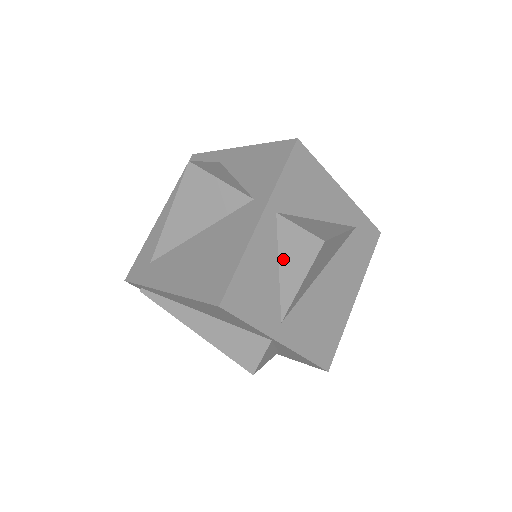
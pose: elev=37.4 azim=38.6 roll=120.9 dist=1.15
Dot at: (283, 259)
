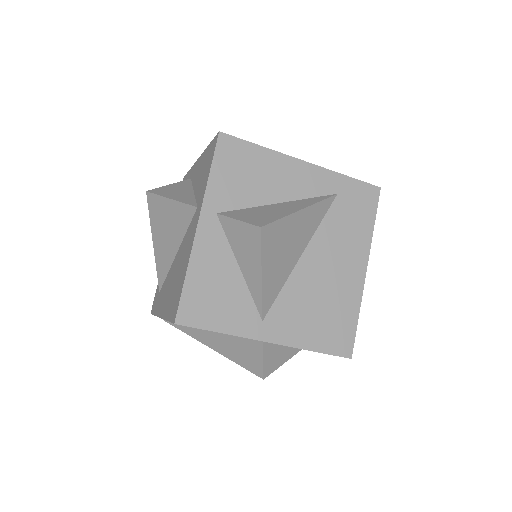
Dot at: (239, 257)
